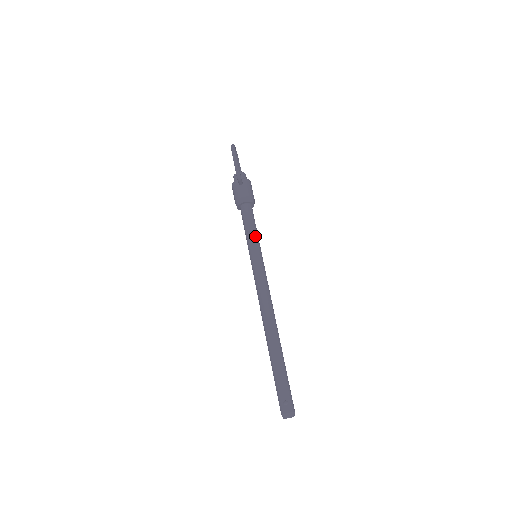
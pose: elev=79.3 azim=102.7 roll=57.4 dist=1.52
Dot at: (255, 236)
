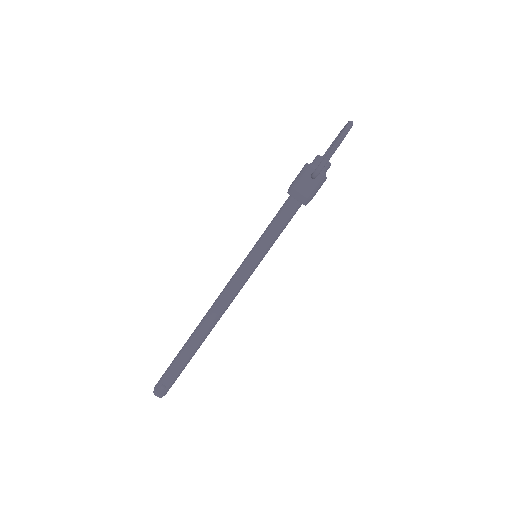
Dot at: (272, 240)
